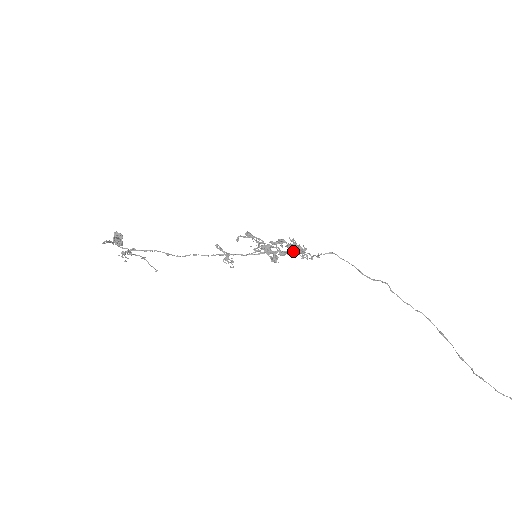
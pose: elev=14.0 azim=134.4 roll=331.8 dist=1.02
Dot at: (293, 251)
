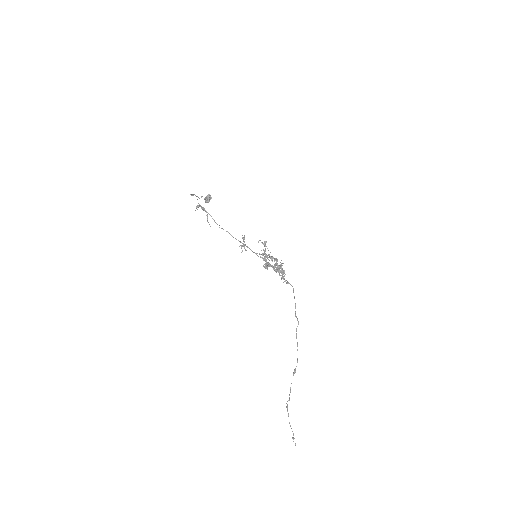
Dot at: occluded
